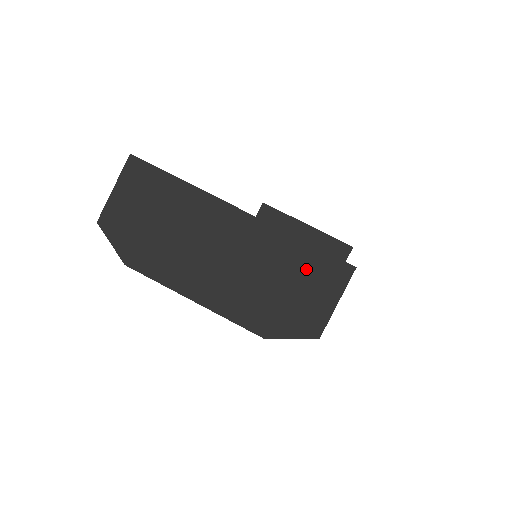
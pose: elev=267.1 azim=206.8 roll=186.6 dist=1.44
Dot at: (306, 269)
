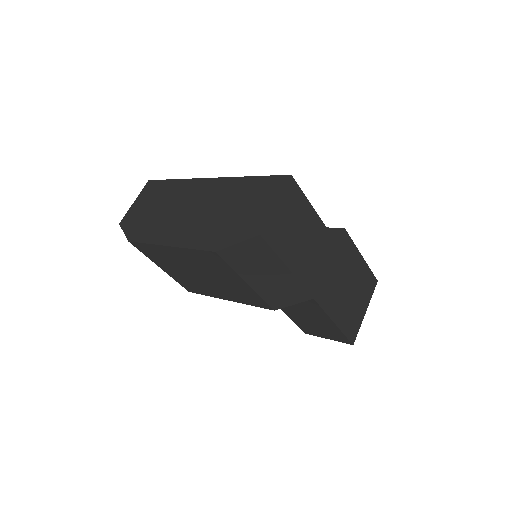
Dot at: (252, 192)
